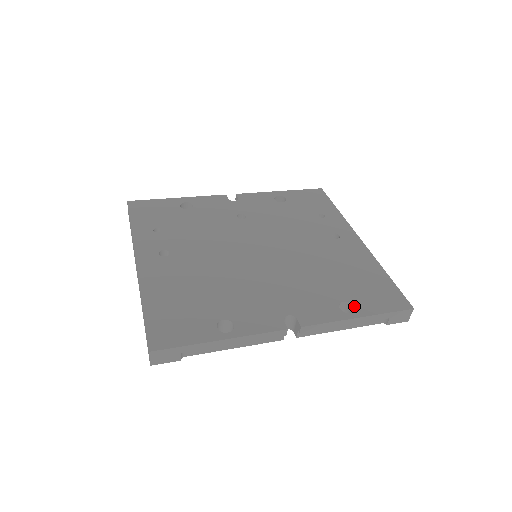
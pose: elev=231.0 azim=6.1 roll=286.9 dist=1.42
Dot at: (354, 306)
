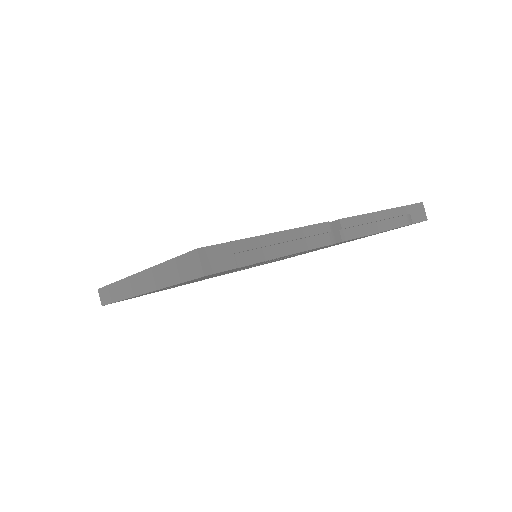
Dot at: occluded
